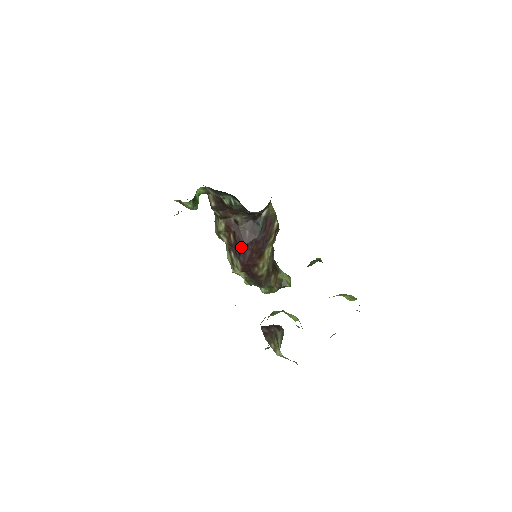
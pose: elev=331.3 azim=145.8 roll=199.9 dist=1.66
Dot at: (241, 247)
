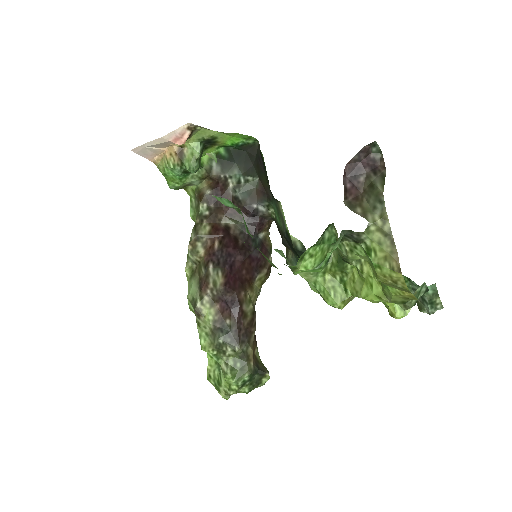
Dot at: (231, 252)
